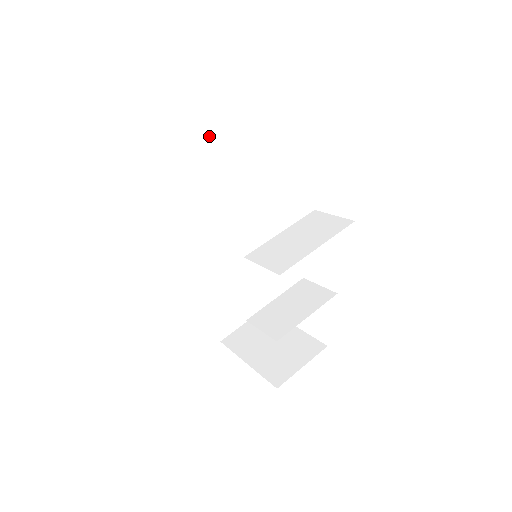
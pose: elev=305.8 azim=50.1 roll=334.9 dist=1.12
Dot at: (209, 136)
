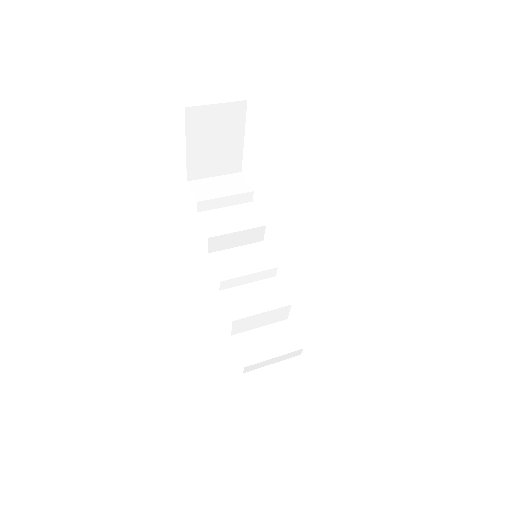
Dot at: (221, 188)
